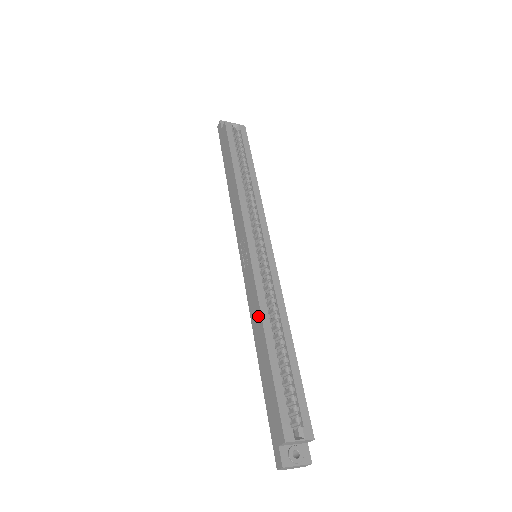
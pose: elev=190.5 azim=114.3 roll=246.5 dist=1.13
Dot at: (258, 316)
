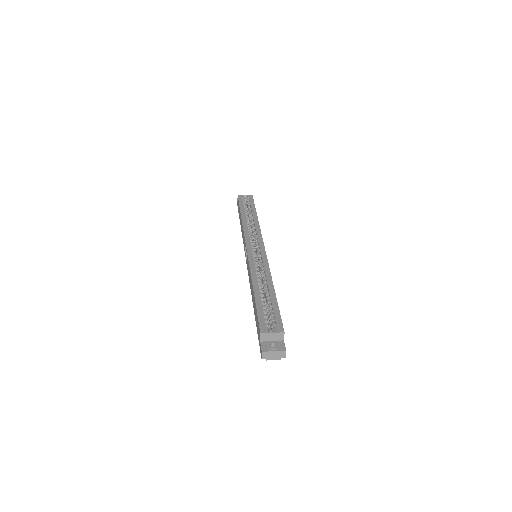
Dot at: (251, 280)
